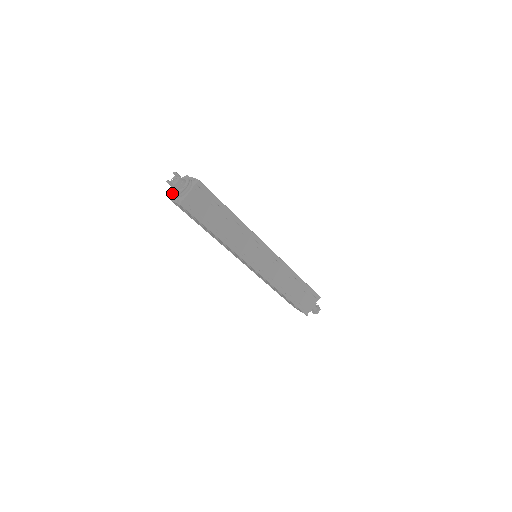
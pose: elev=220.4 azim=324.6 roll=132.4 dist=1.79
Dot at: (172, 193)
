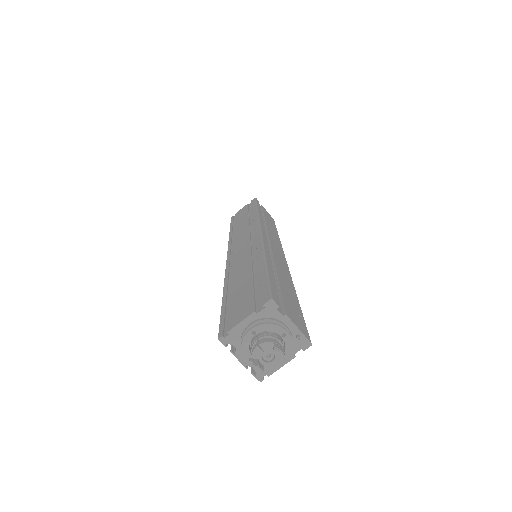
Dot at: (230, 334)
